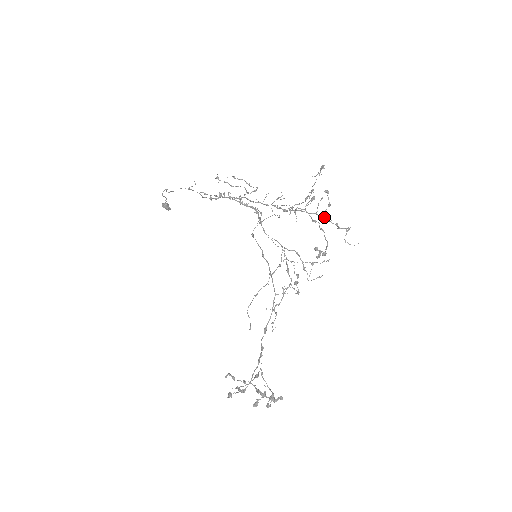
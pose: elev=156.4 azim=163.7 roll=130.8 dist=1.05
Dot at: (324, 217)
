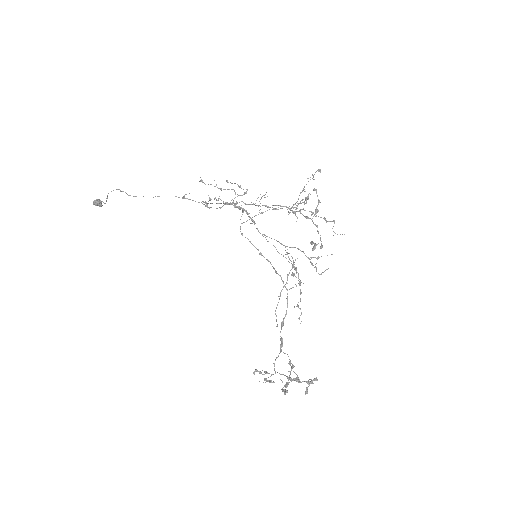
Dot at: (311, 212)
